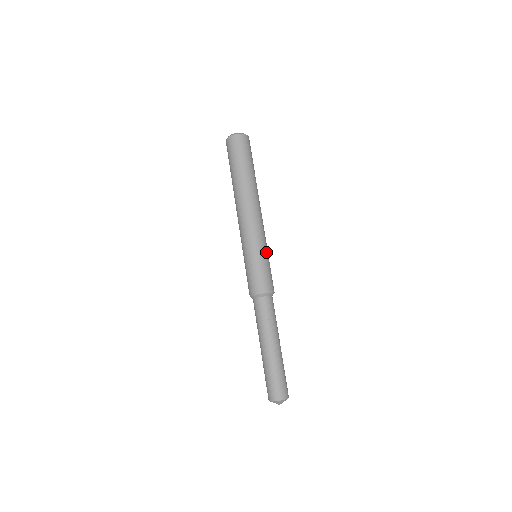
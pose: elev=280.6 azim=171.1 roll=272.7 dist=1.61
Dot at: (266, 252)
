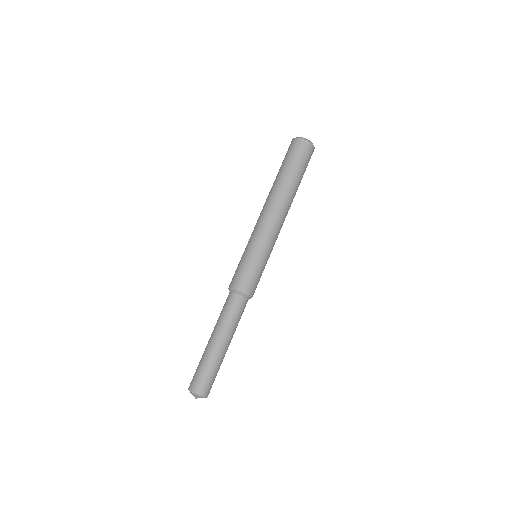
Dot at: (266, 257)
